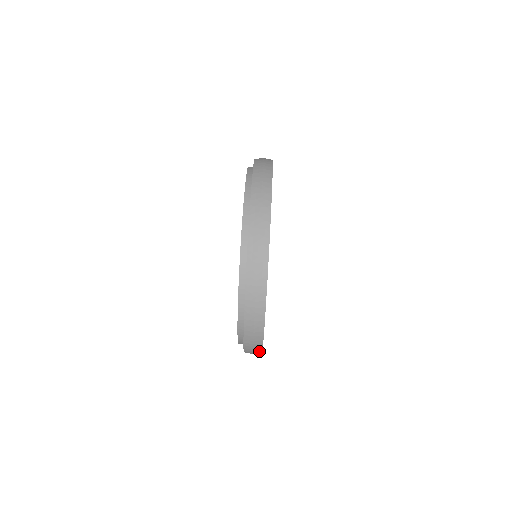
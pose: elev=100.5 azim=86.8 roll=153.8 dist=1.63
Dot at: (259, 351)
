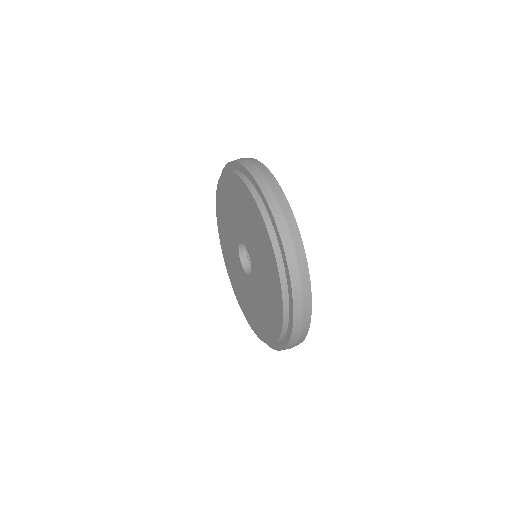
Dot at: (287, 207)
